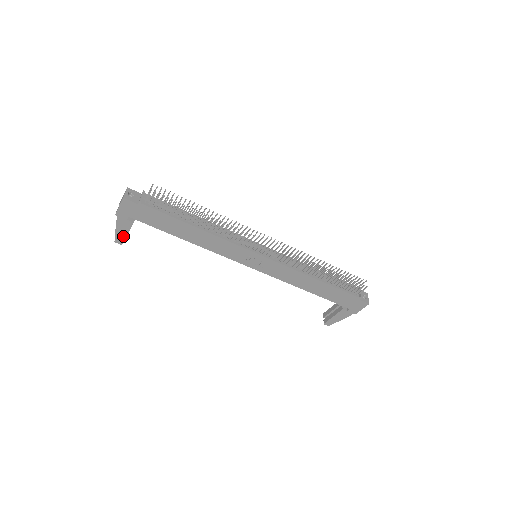
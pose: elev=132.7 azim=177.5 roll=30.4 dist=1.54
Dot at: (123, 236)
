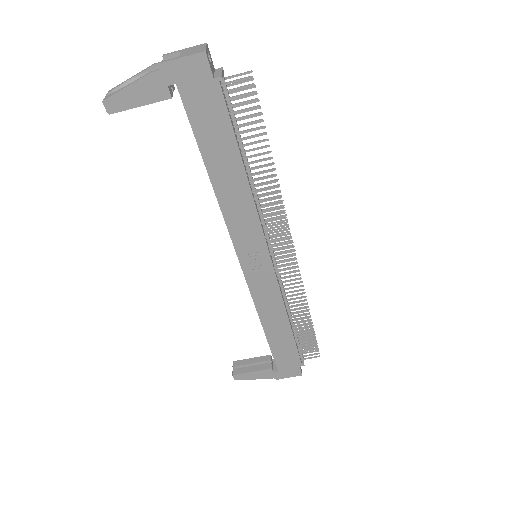
Dot at: (128, 104)
